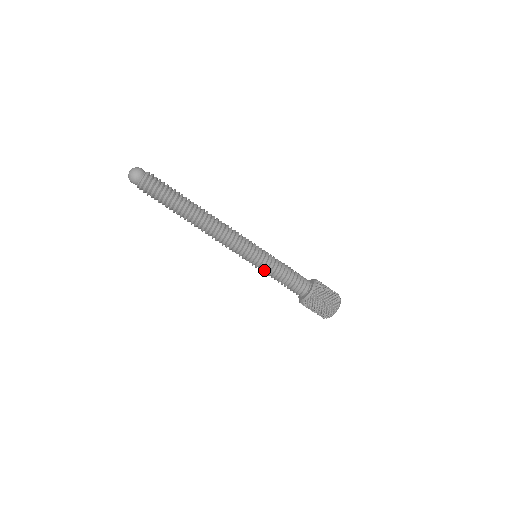
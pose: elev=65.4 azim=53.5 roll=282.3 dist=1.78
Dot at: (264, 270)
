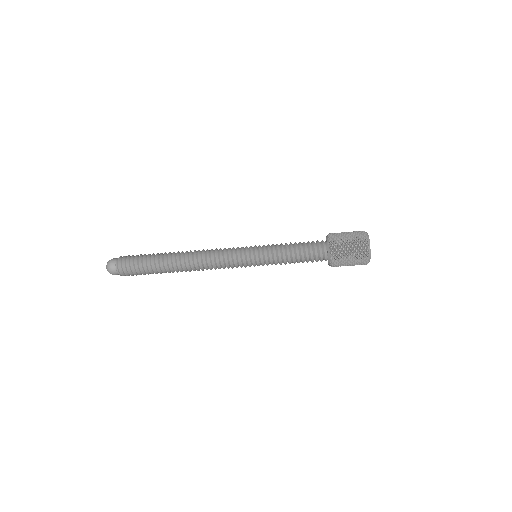
Dot at: occluded
